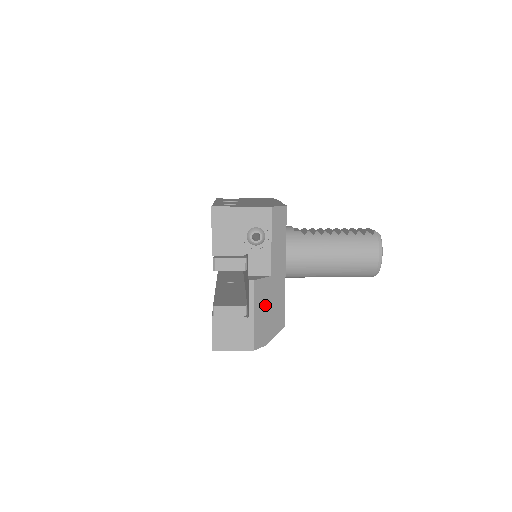
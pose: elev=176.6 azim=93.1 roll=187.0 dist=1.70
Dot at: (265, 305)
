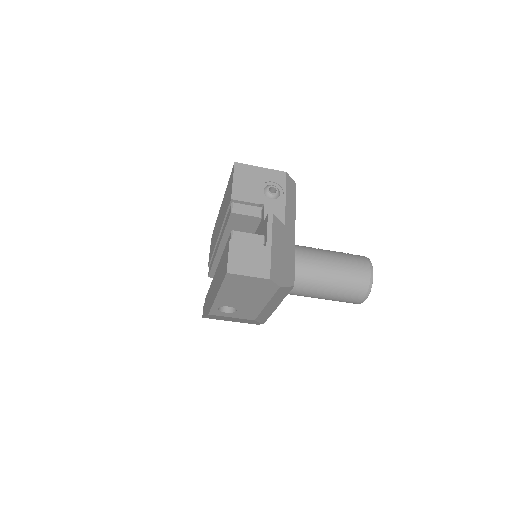
Dot at: (280, 246)
